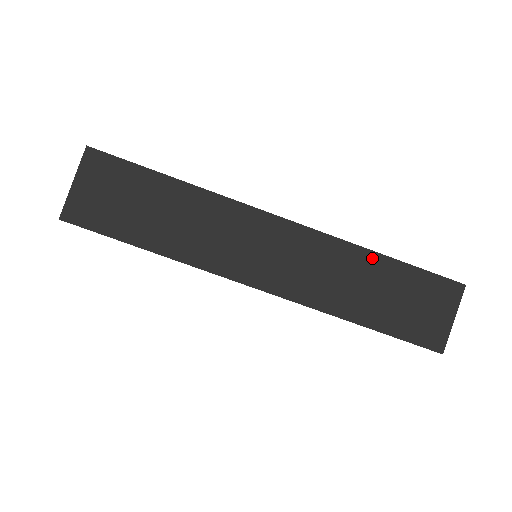
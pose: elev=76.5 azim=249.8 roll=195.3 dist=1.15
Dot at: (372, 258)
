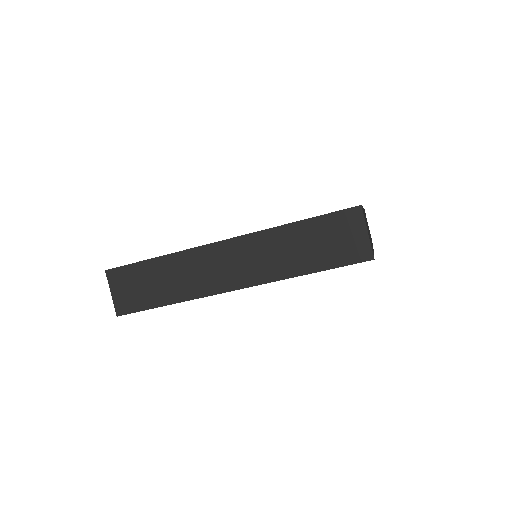
Dot at: (289, 229)
